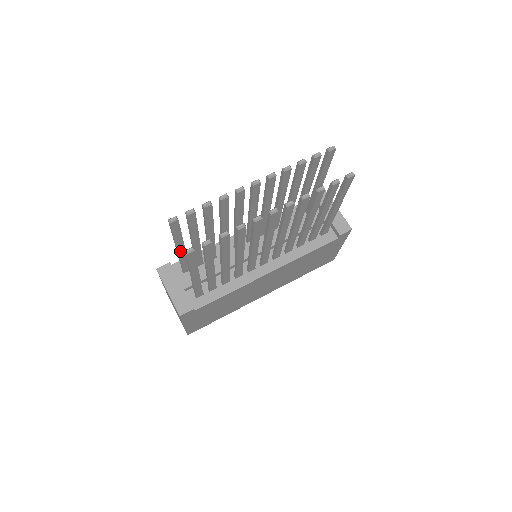
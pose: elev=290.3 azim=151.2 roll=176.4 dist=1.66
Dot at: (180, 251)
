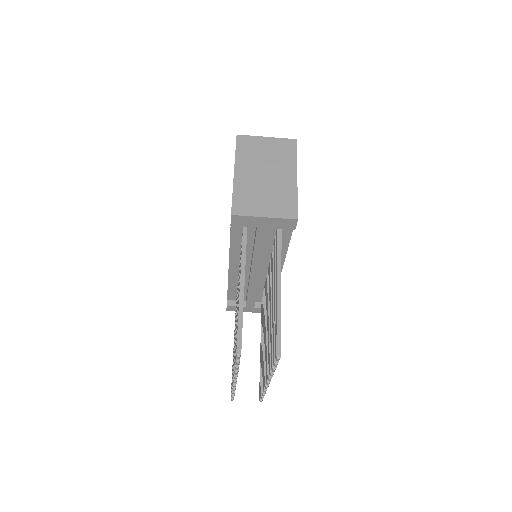
Dot at: occluded
